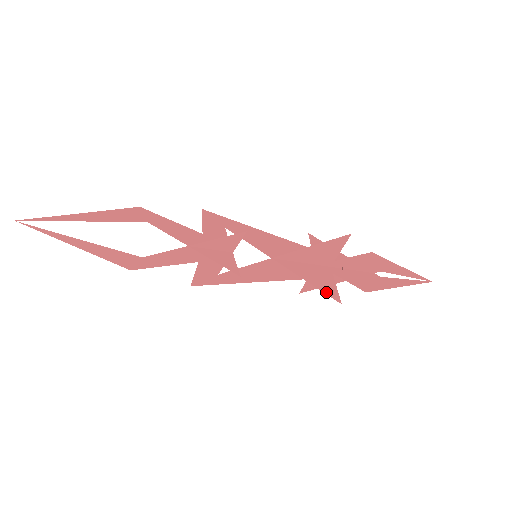
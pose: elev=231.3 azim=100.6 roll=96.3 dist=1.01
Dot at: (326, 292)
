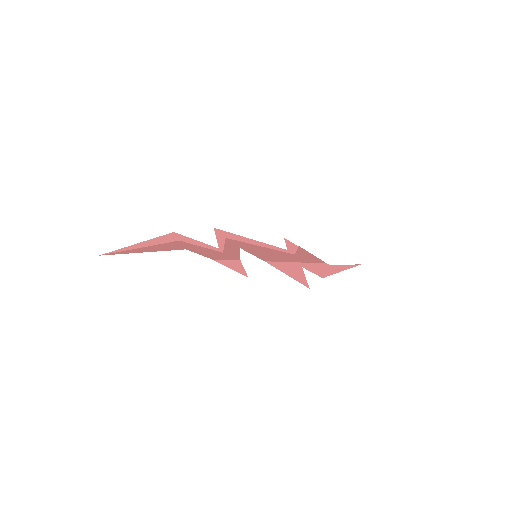
Dot at: occluded
